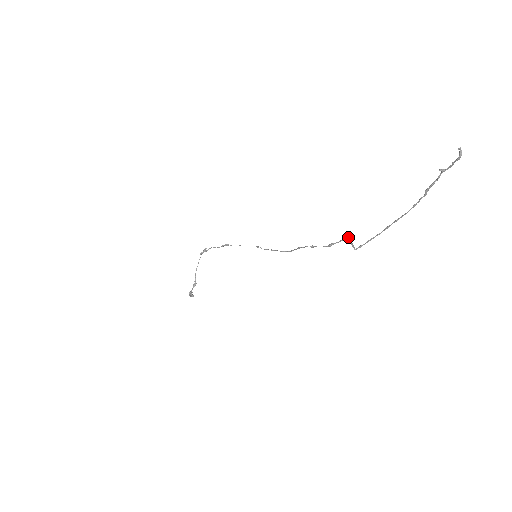
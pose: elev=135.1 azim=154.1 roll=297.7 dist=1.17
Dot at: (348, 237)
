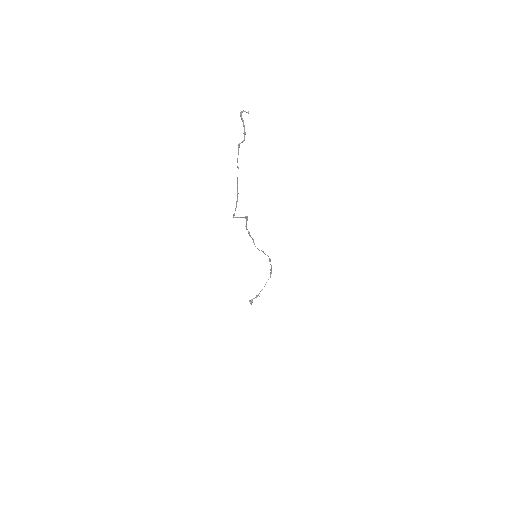
Dot at: (247, 216)
